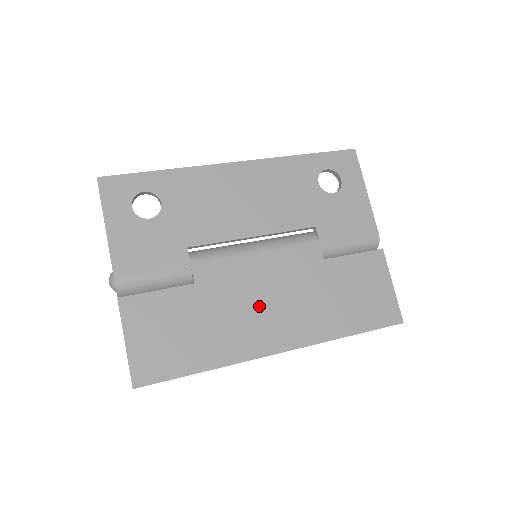
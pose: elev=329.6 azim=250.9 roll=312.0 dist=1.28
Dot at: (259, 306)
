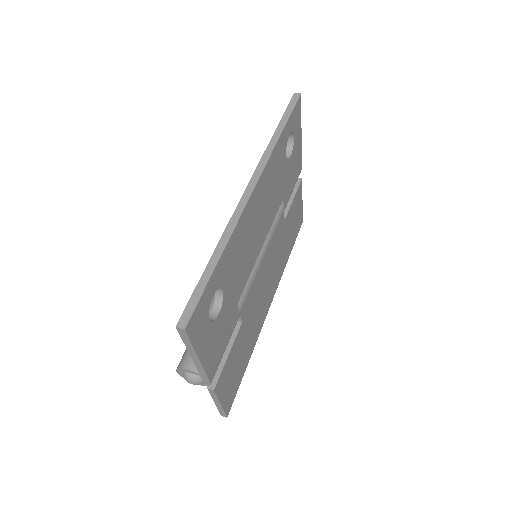
Dot at: (264, 293)
